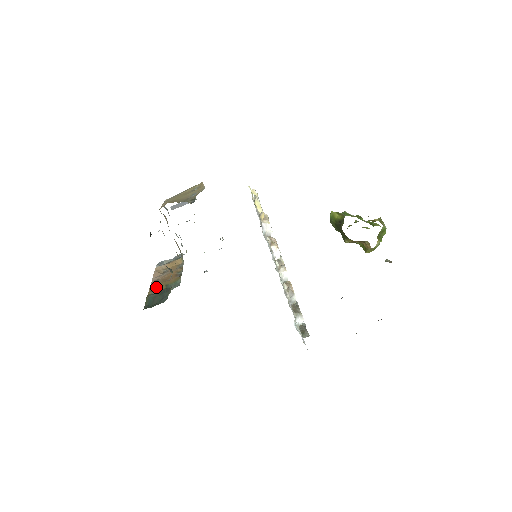
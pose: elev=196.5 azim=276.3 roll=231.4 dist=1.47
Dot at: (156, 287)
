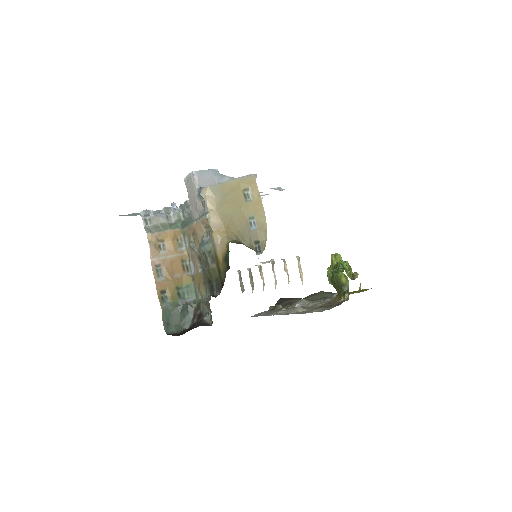
Dot at: (165, 287)
